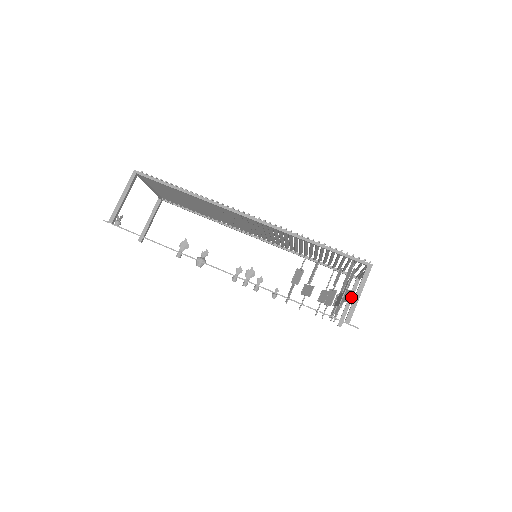
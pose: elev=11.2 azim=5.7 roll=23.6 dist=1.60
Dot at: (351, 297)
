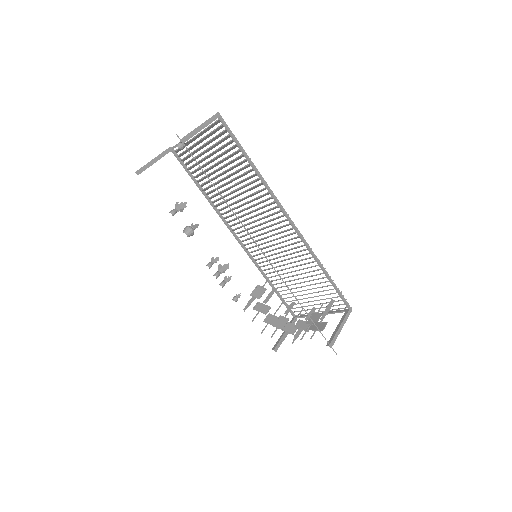
Dot at: occluded
